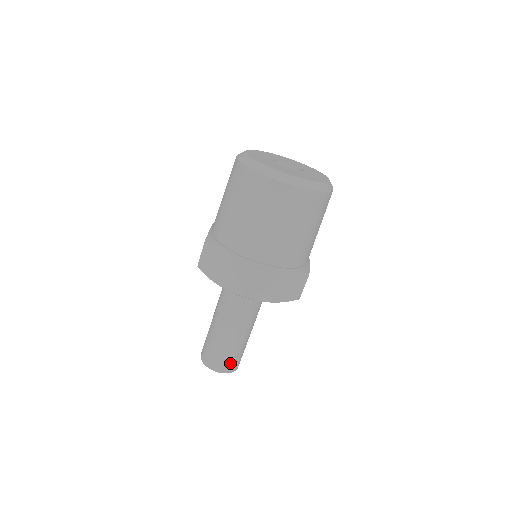
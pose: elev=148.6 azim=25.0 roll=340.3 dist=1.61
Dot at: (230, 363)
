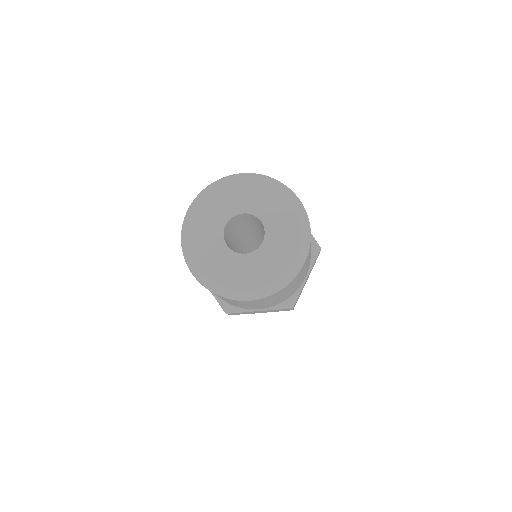
Dot at: occluded
